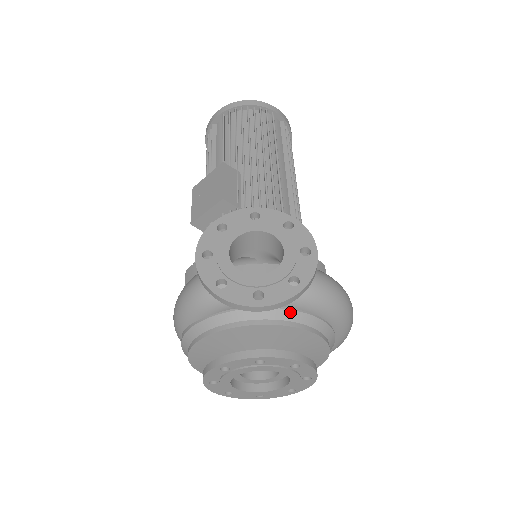
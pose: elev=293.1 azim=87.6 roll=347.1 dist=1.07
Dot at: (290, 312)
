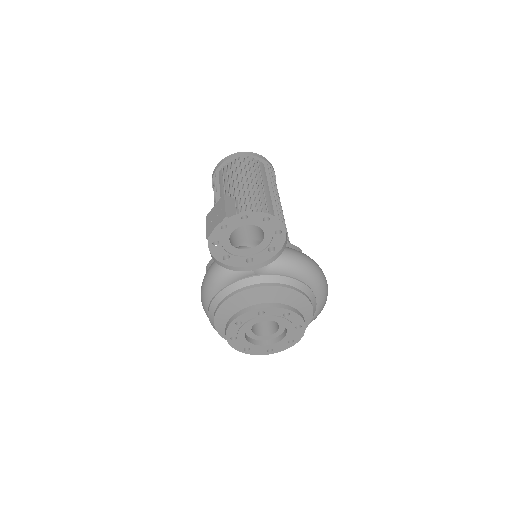
Dot at: (277, 277)
